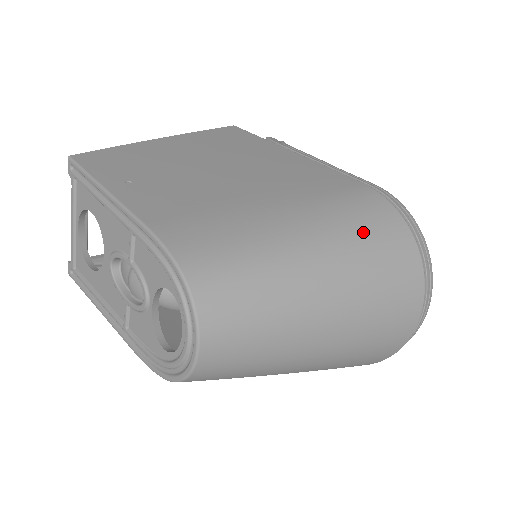
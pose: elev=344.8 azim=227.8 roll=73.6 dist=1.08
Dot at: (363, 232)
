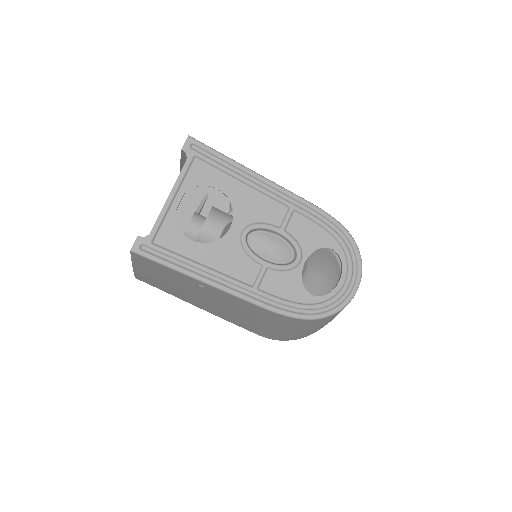
Dot at: occluded
